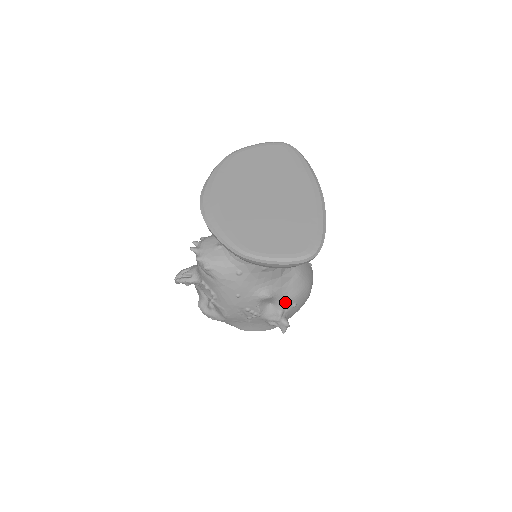
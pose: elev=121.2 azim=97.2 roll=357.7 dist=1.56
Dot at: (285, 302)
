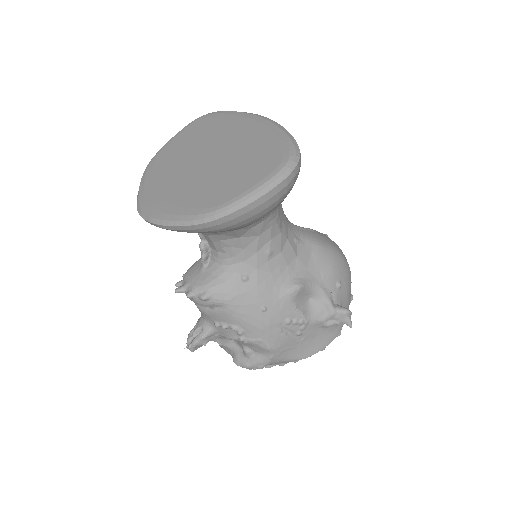
Dot at: (325, 286)
